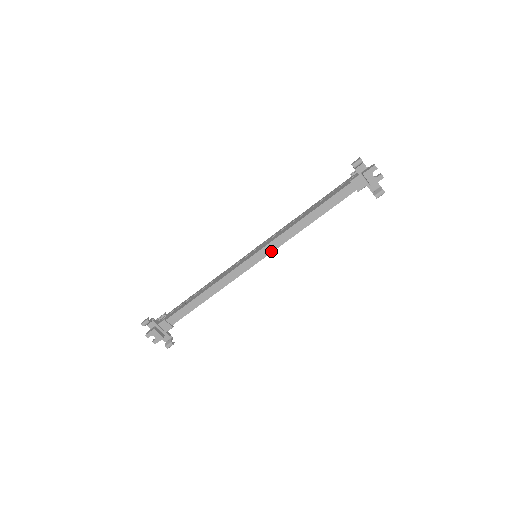
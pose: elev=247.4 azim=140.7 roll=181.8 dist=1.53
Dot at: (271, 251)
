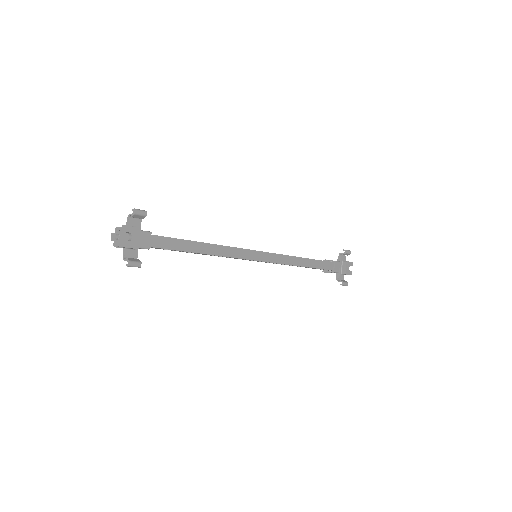
Dot at: (273, 261)
